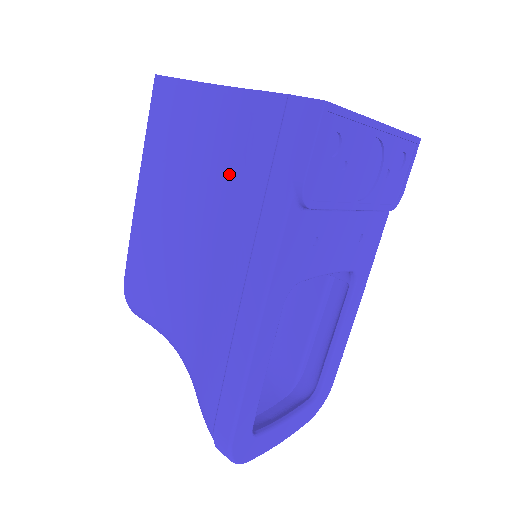
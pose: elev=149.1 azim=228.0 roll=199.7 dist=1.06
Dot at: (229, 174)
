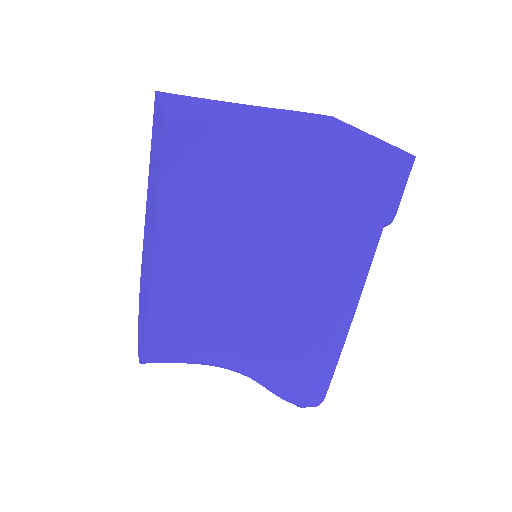
Dot at: (310, 216)
